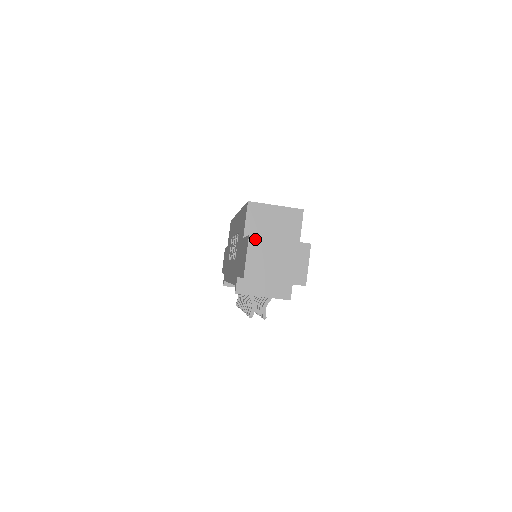
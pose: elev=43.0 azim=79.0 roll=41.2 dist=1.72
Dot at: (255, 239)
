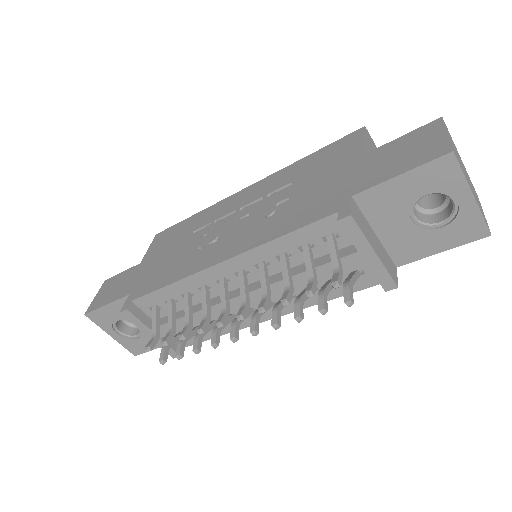
Dot at: (447, 128)
